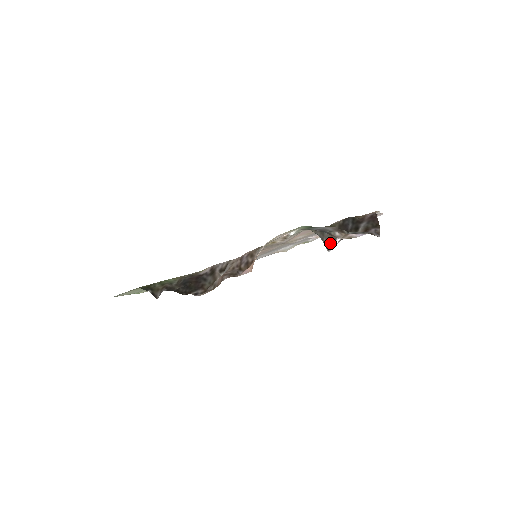
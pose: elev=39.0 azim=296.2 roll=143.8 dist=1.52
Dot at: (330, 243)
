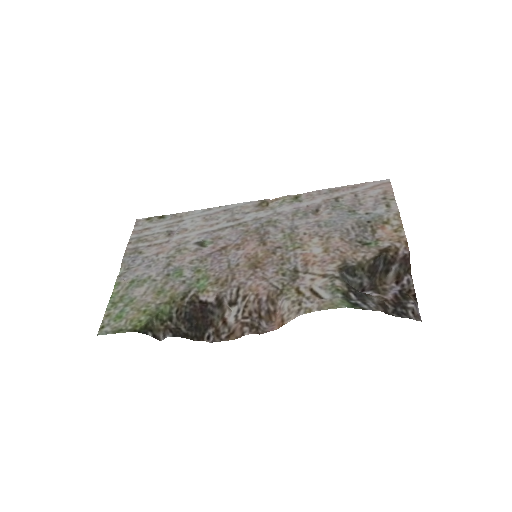
Dot at: occluded
